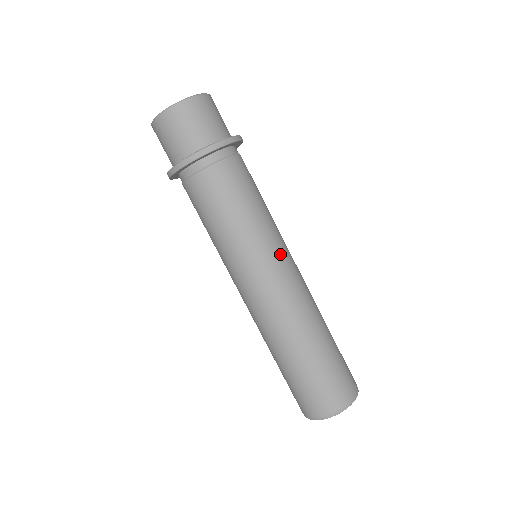
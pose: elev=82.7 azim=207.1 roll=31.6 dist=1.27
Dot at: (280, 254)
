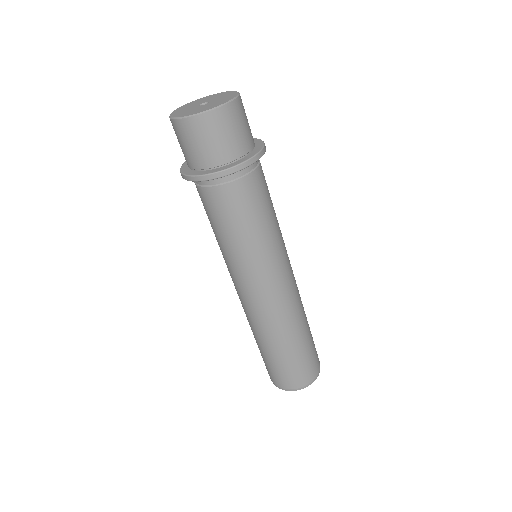
Dot at: (266, 275)
